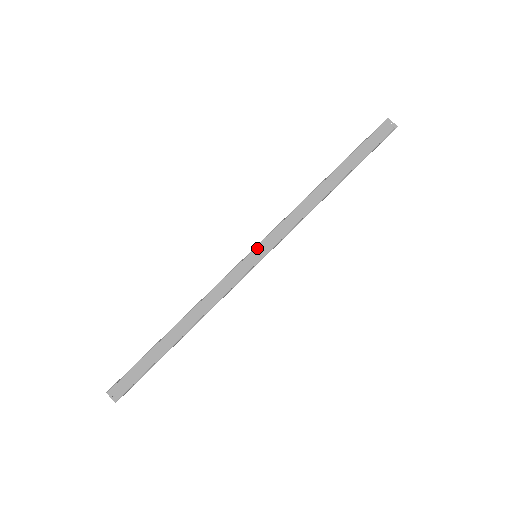
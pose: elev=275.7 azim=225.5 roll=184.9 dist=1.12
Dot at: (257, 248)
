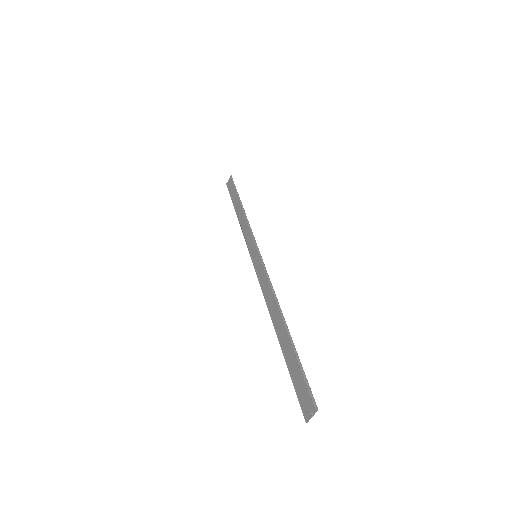
Dot at: (253, 257)
